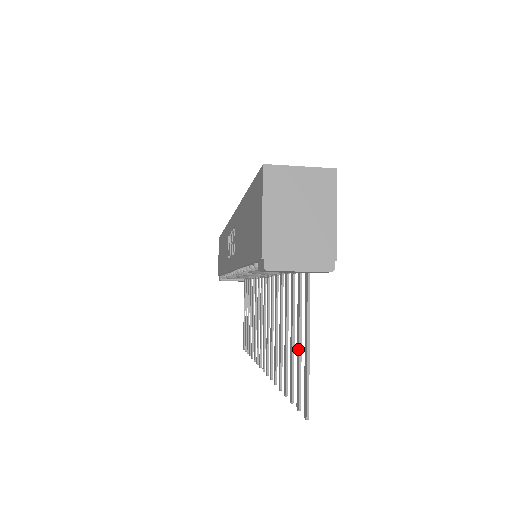
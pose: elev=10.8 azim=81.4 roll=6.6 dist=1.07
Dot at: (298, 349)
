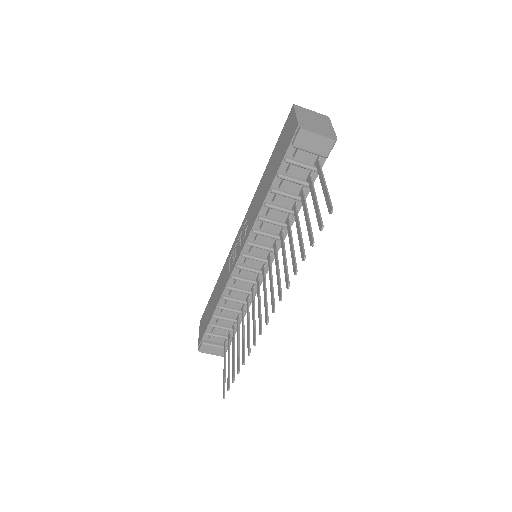
Dot at: (315, 204)
